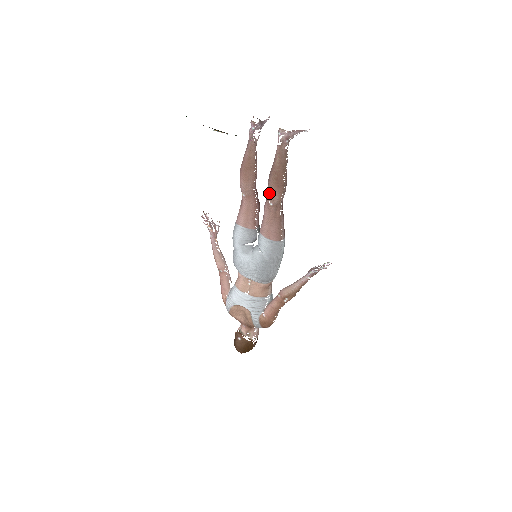
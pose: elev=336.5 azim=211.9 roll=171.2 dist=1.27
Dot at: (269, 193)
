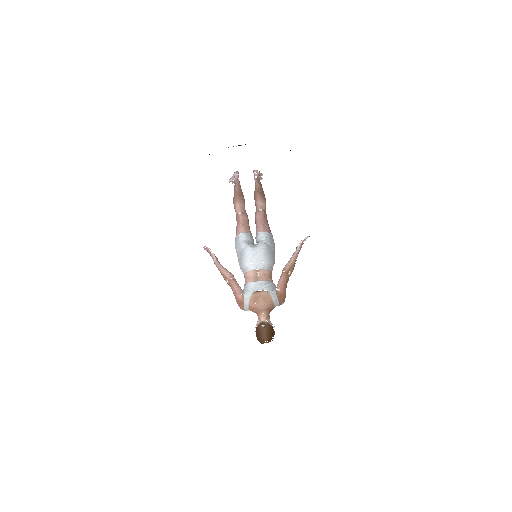
Dot at: (258, 203)
